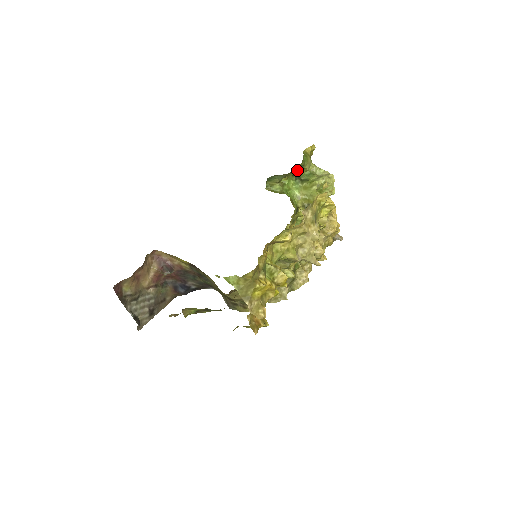
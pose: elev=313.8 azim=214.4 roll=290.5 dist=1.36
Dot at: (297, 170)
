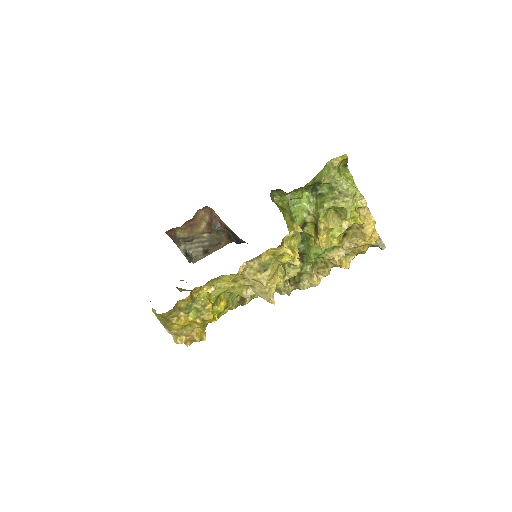
Dot at: (310, 185)
